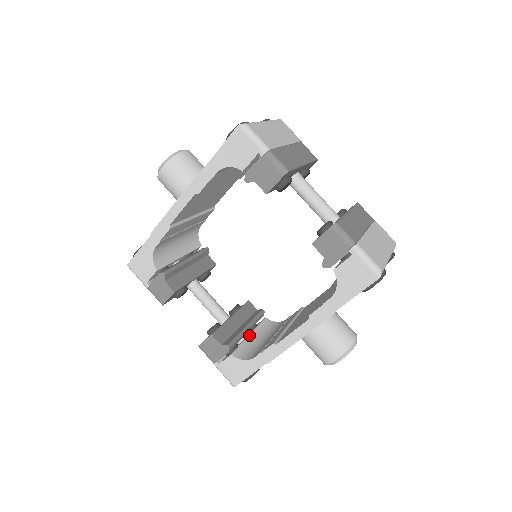
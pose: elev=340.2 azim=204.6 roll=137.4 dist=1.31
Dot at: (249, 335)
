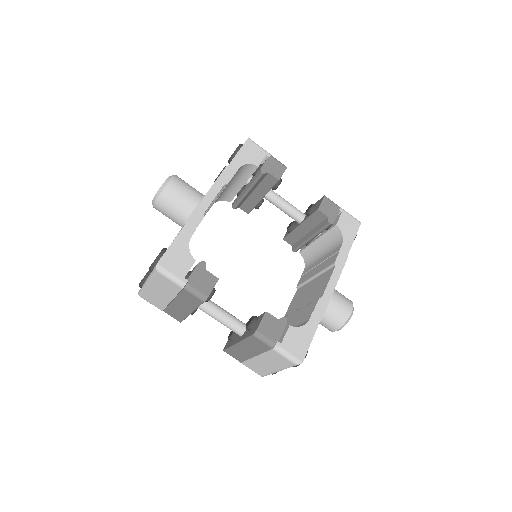
Dot at: occluded
